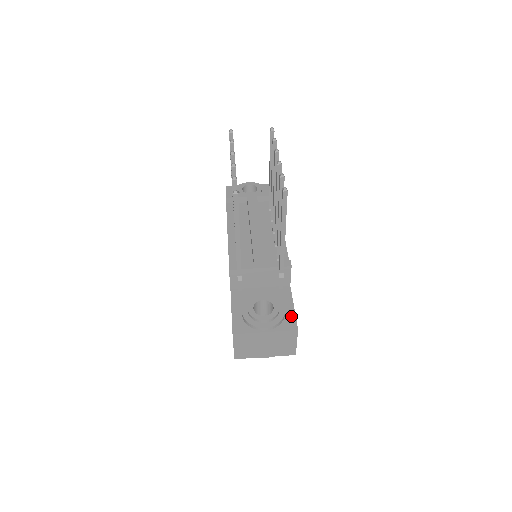
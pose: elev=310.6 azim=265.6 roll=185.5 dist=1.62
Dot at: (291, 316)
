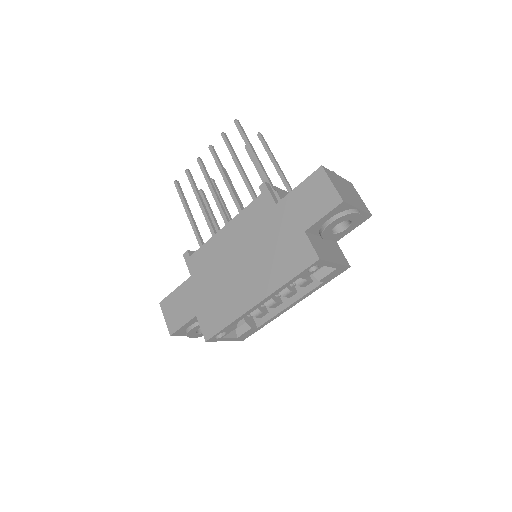
Dot at: occluded
